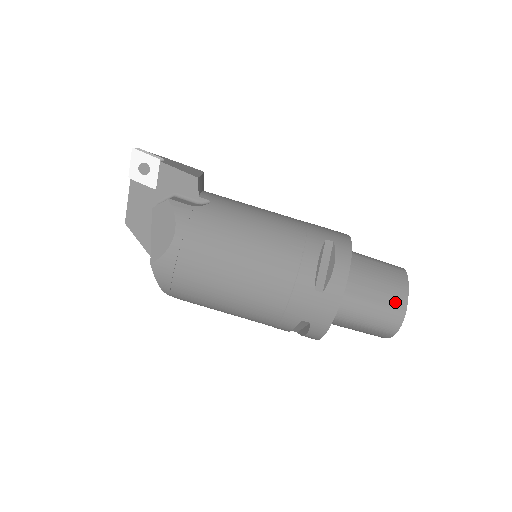
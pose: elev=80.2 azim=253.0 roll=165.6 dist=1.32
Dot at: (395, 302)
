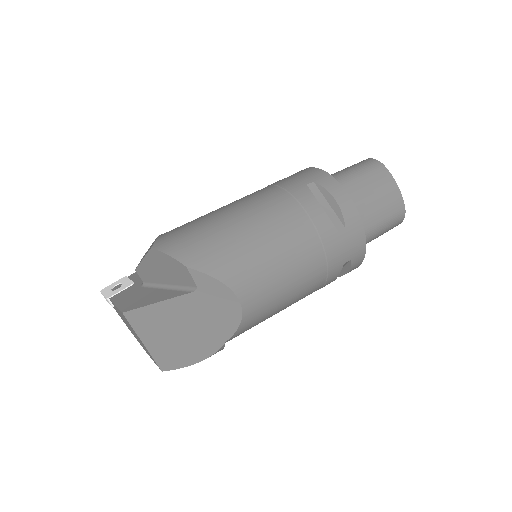
Dot at: occluded
